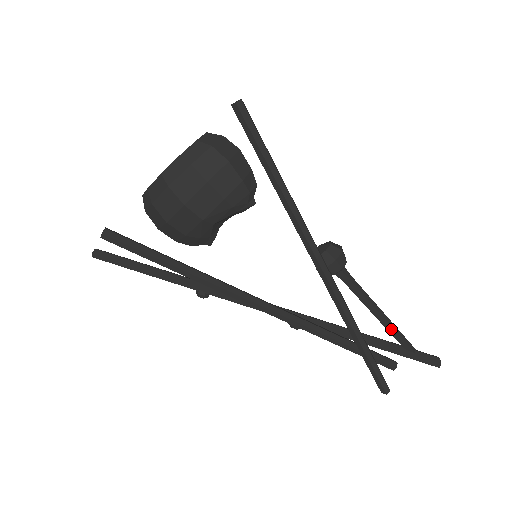
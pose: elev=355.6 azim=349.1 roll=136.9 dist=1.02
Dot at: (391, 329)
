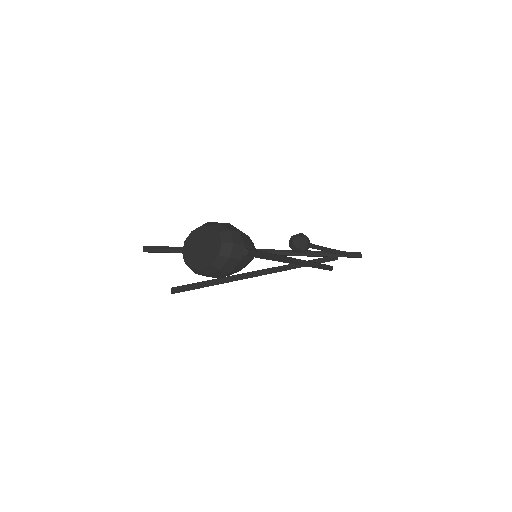
Dot at: (335, 253)
